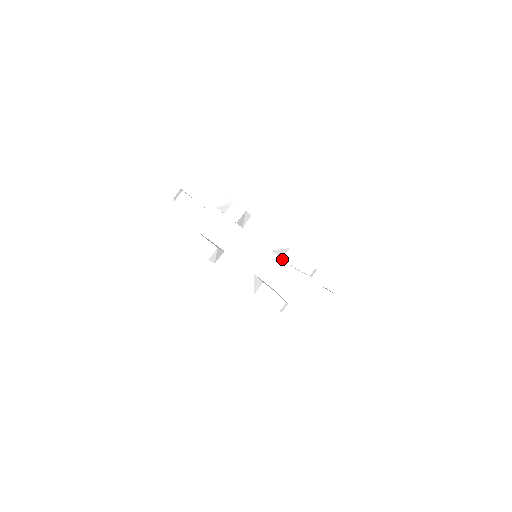
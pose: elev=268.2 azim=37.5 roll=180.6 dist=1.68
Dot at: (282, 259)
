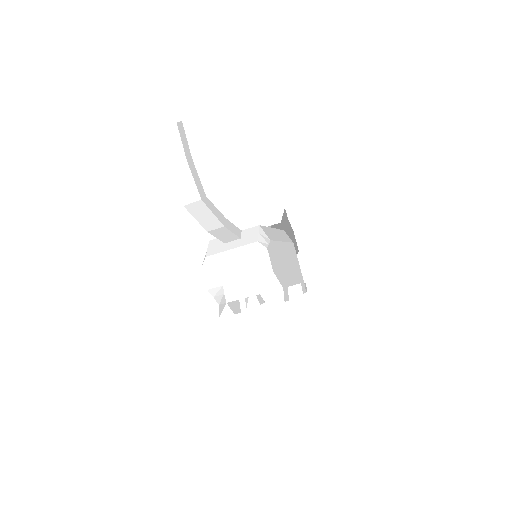
Dot at: occluded
